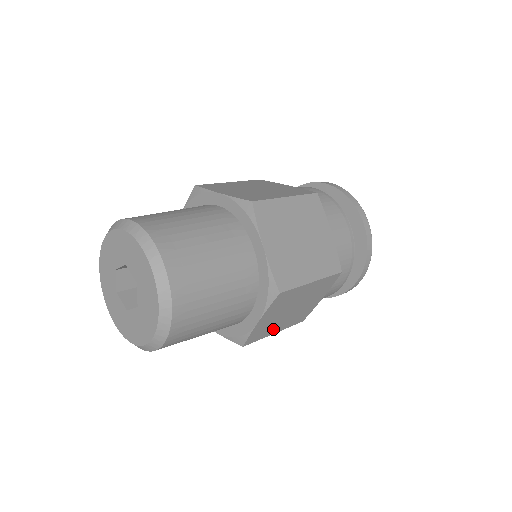
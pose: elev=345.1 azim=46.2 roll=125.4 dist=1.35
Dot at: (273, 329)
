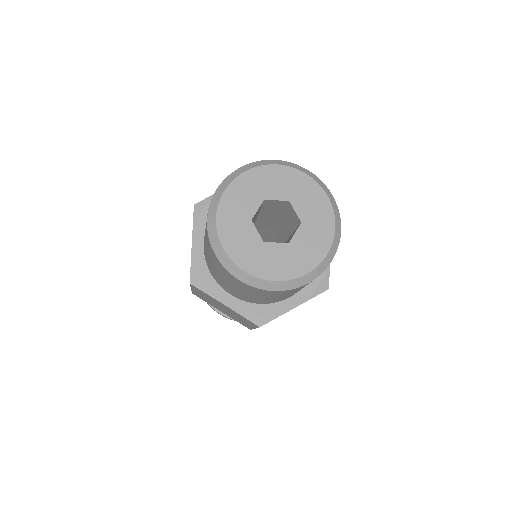
Dot at: occluded
